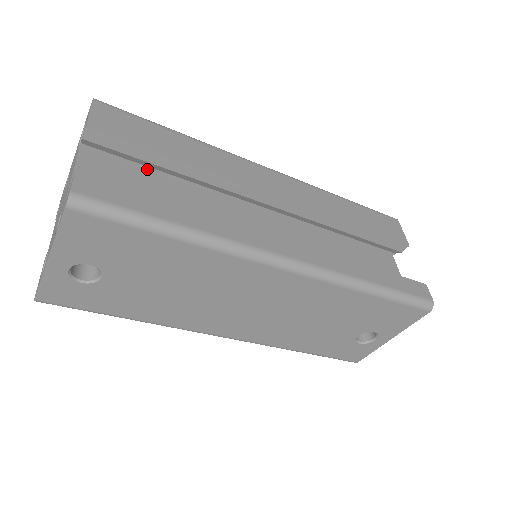
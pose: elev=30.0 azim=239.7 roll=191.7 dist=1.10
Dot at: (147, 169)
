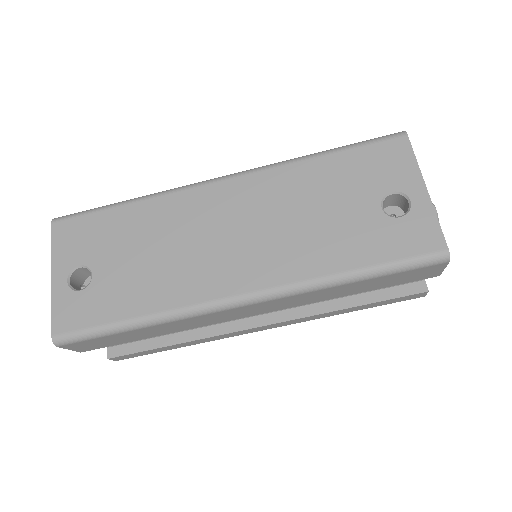
Dot at: occluded
